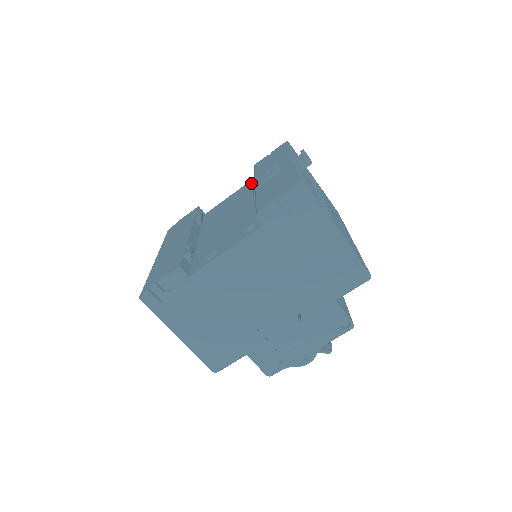
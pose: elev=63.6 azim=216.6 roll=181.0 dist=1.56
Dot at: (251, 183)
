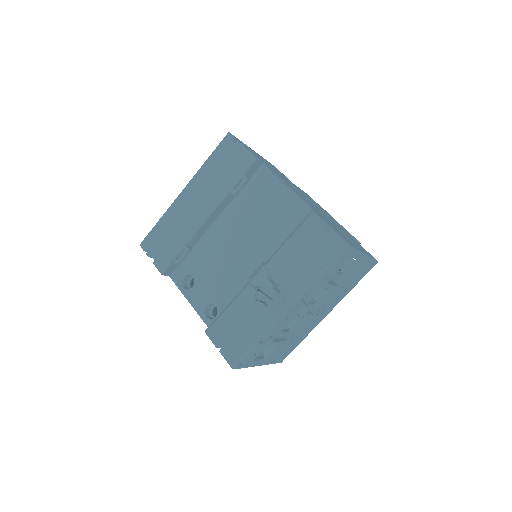
Dot at: (299, 216)
